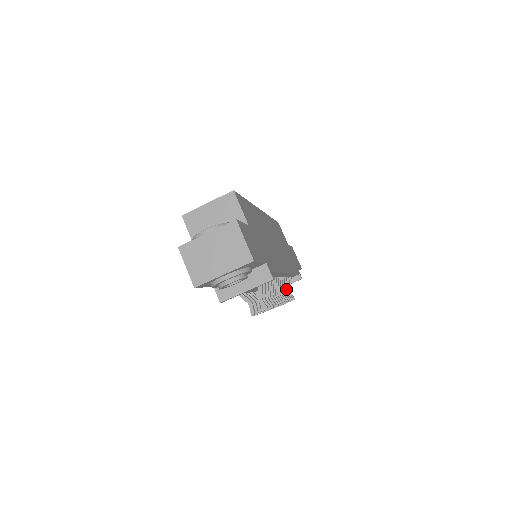
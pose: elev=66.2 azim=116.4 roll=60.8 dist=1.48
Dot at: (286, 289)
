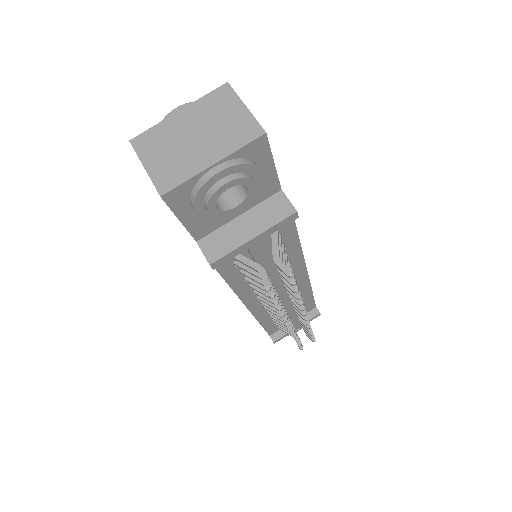
Dot at: occluded
